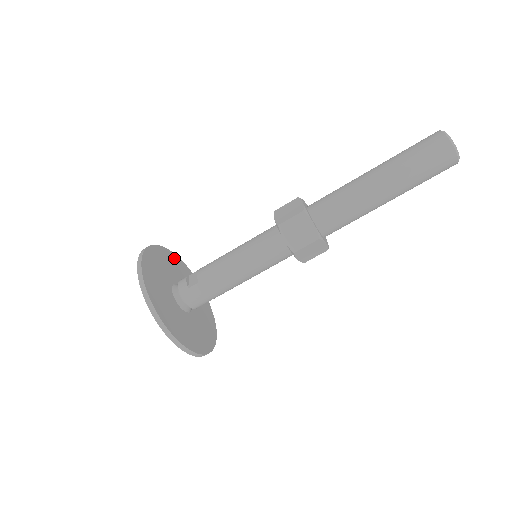
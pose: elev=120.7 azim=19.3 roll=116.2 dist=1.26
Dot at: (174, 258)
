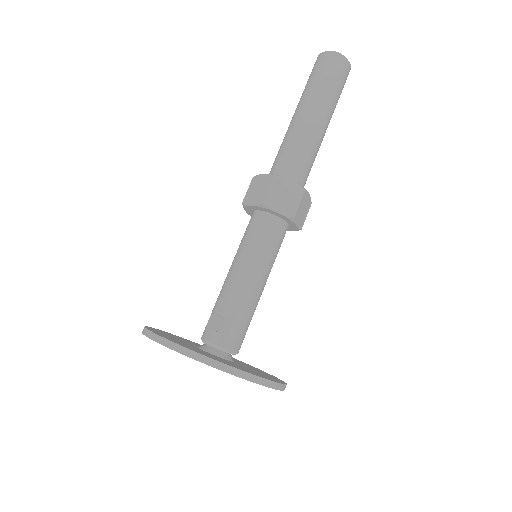
Dot at: occluded
